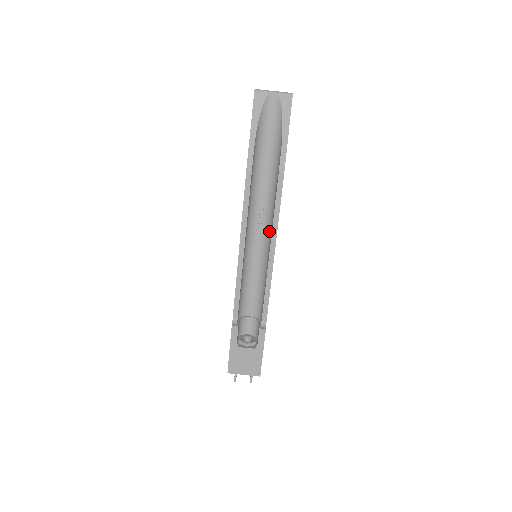
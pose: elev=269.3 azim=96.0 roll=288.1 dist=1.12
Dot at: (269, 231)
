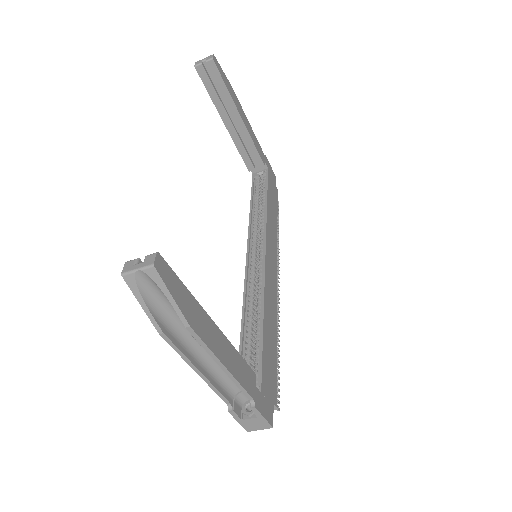
Dot at: occluded
